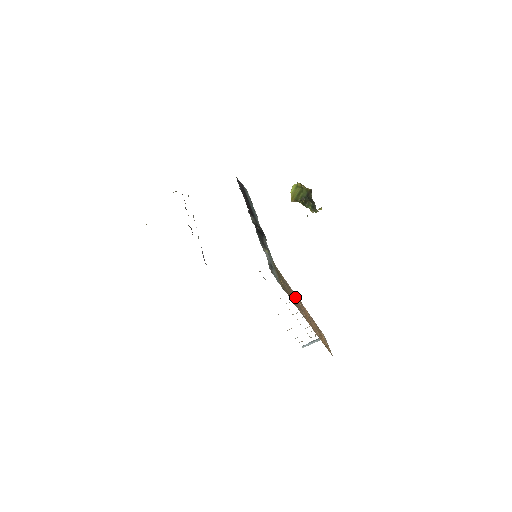
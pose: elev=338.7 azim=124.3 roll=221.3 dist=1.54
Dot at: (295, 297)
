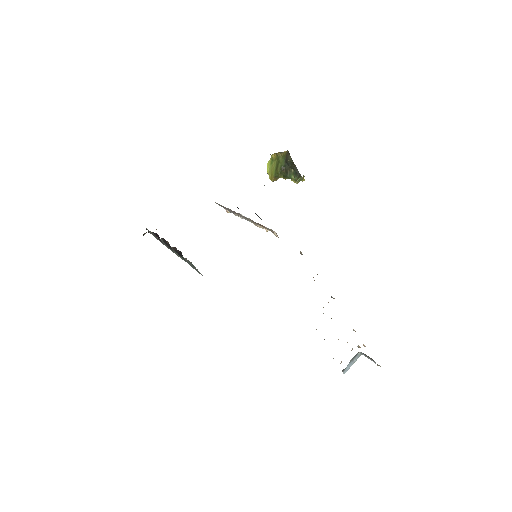
Dot at: occluded
